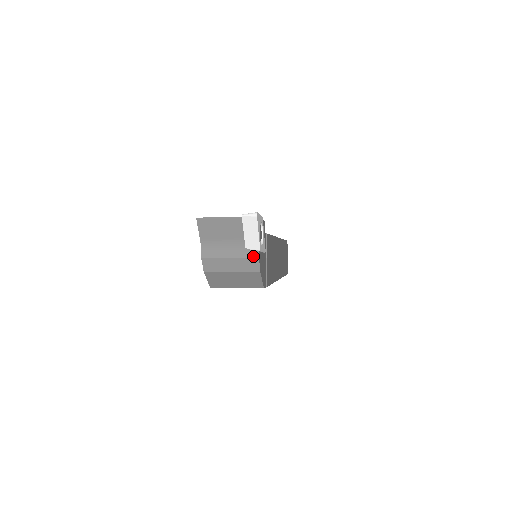
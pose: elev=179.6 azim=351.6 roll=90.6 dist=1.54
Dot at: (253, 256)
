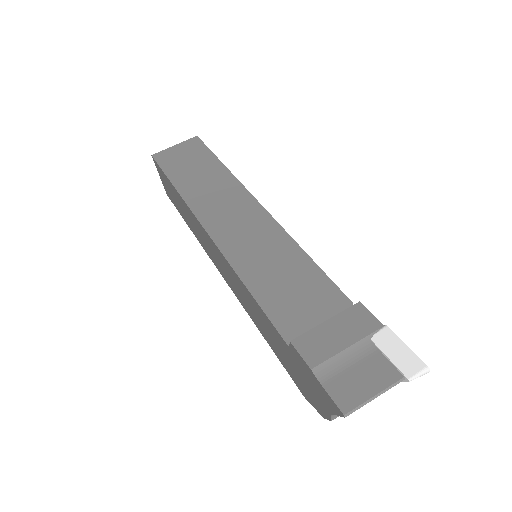
Dot at: occluded
